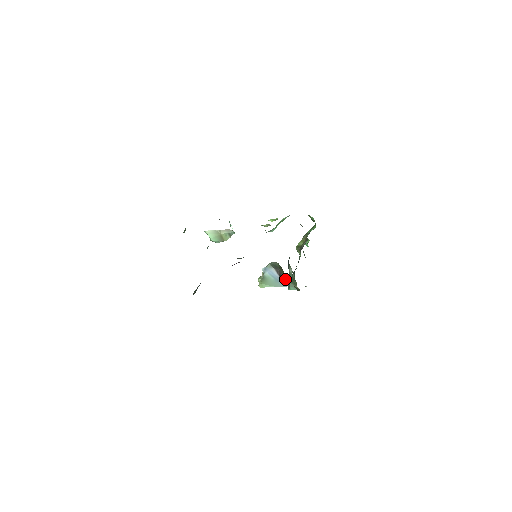
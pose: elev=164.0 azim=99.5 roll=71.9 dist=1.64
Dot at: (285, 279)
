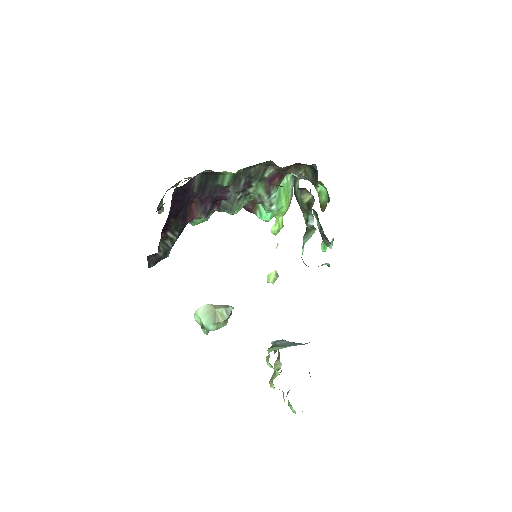
Dot at: occluded
